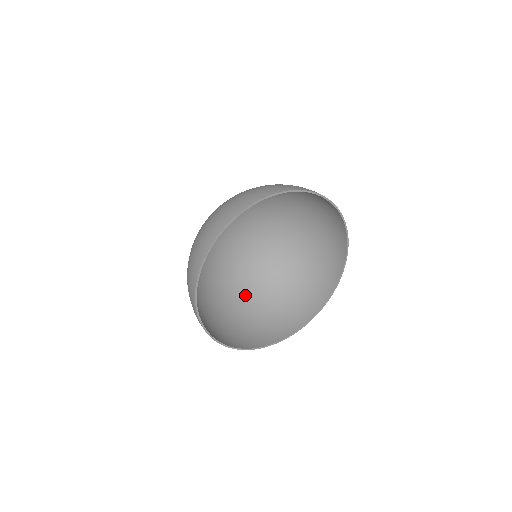
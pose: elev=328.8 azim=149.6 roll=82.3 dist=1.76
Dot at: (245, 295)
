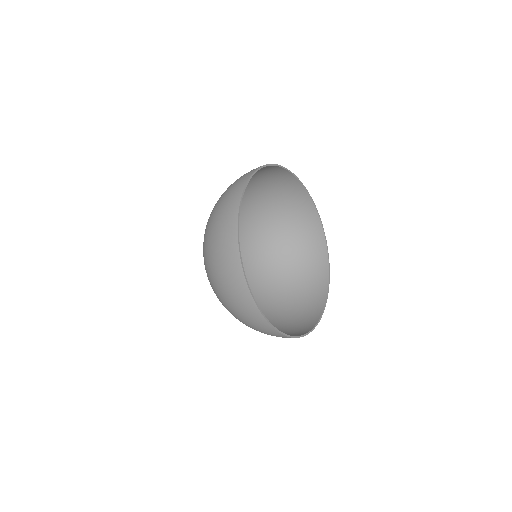
Dot at: (268, 297)
